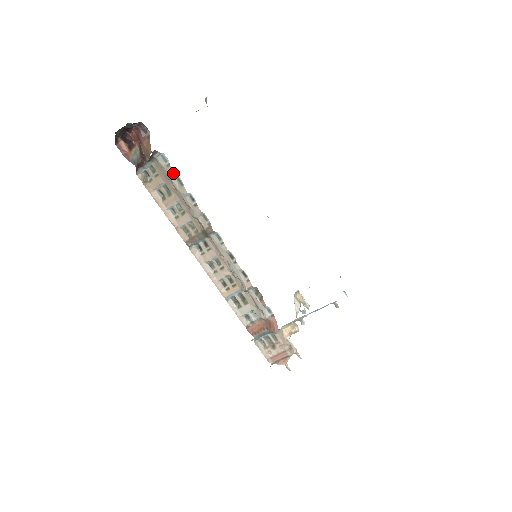
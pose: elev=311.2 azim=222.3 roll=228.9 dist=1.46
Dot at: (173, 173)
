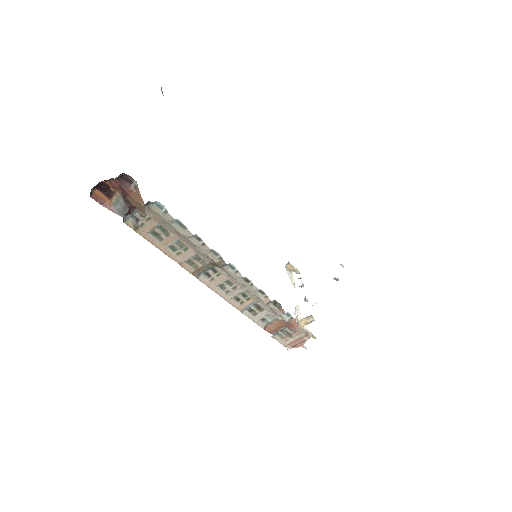
Dot at: (173, 219)
